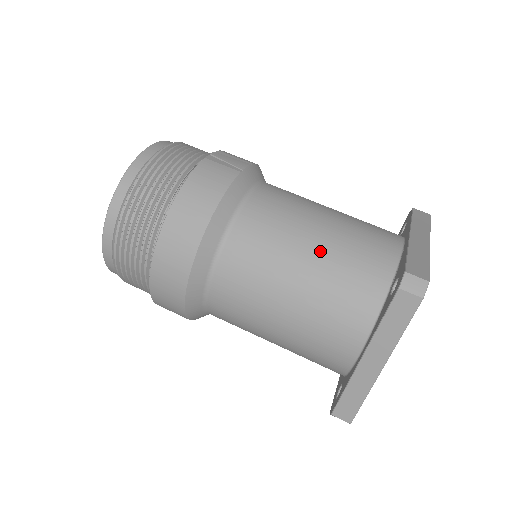
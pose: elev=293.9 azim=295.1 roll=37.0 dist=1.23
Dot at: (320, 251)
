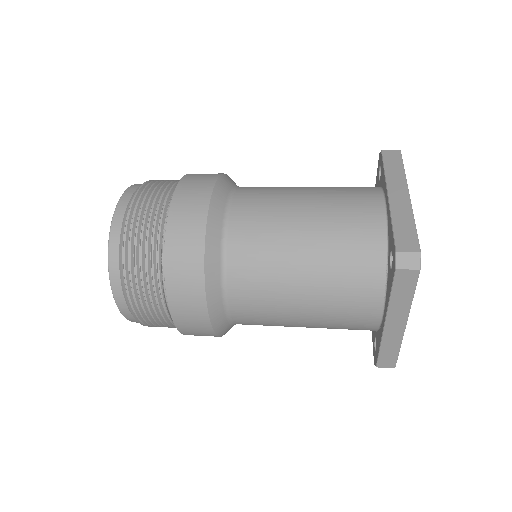
Dot at: occluded
